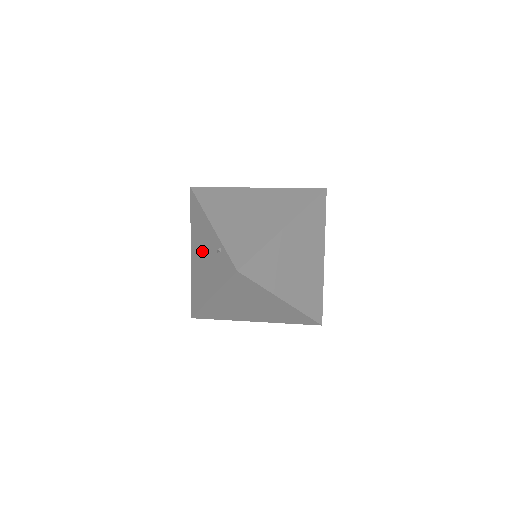
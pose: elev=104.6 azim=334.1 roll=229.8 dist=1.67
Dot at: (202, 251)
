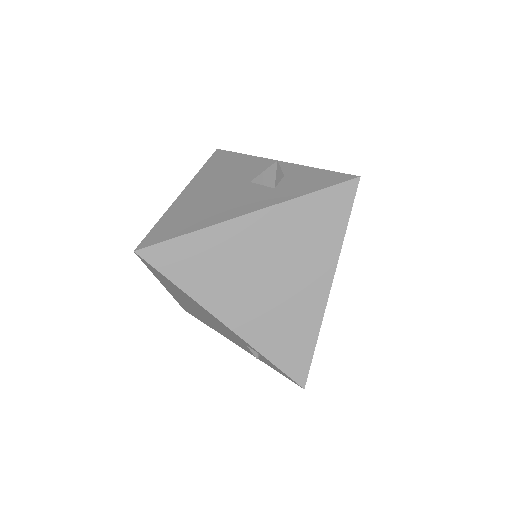
Dot at: (202, 314)
